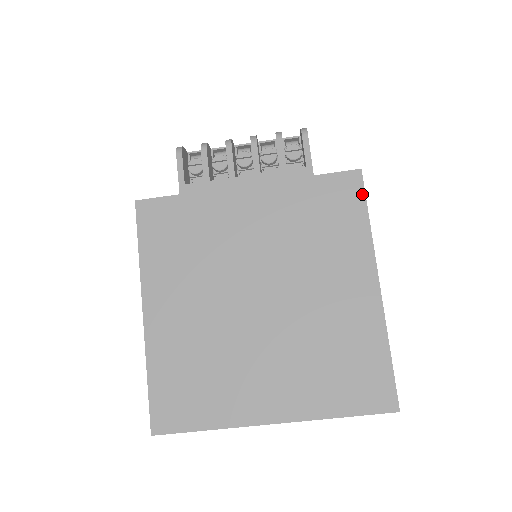
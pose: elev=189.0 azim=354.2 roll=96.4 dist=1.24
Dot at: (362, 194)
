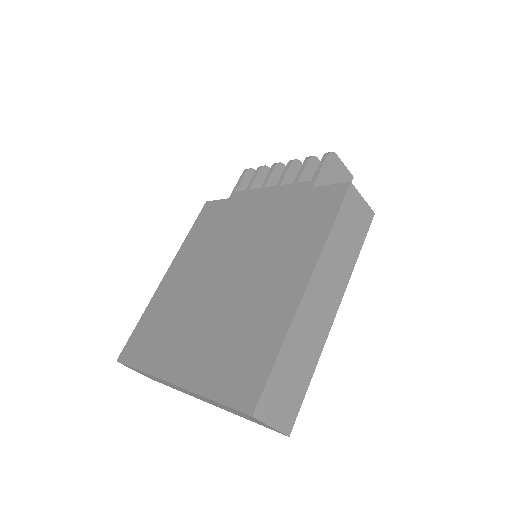
Dot at: (339, 203)
